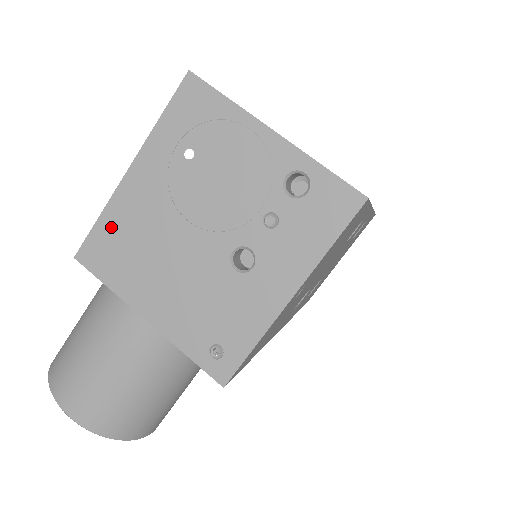
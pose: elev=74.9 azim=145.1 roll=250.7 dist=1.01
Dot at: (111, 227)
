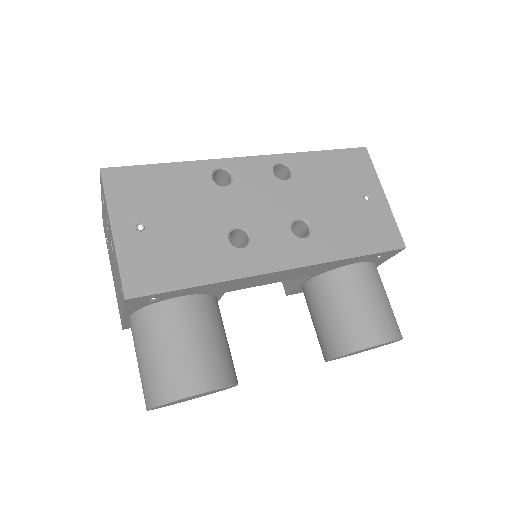
Dot at: (117, 301)
